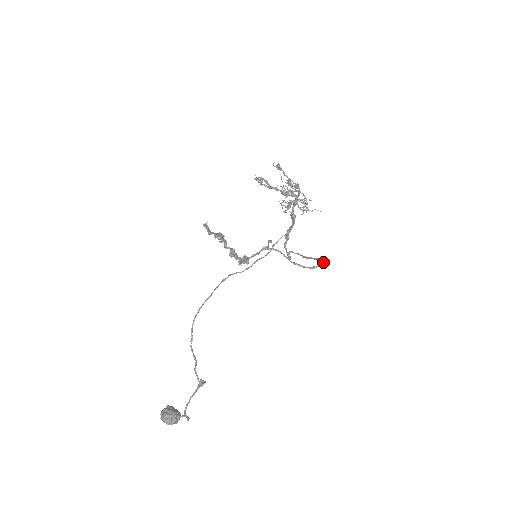
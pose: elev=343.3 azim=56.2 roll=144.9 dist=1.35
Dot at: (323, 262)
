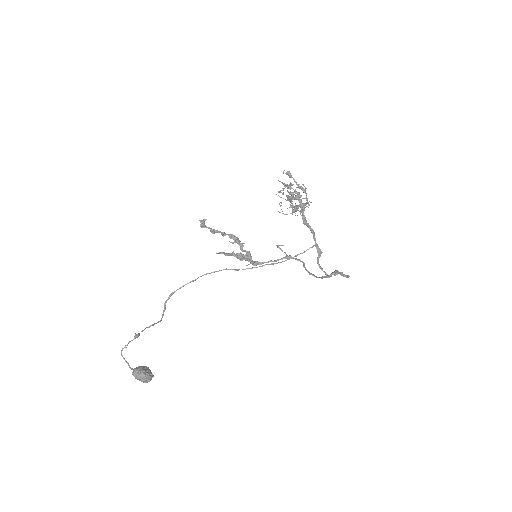
Dot at: (334, 272)
